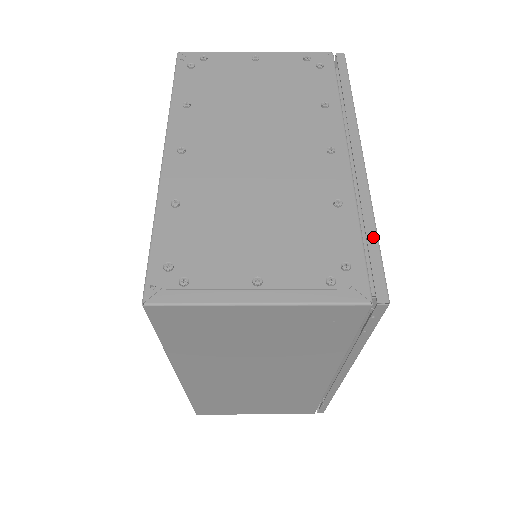
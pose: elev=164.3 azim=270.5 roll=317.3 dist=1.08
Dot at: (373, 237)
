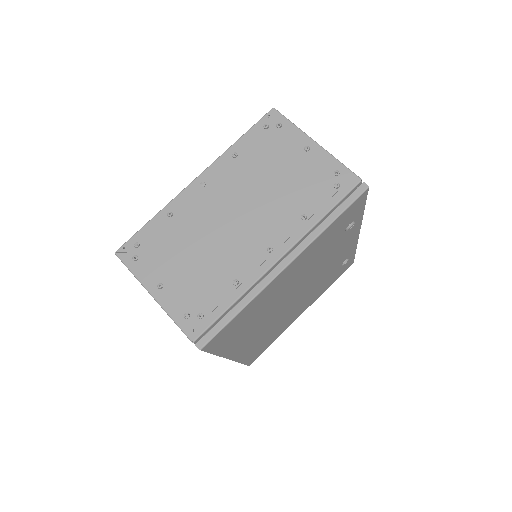
Dot at: (232, 315)
